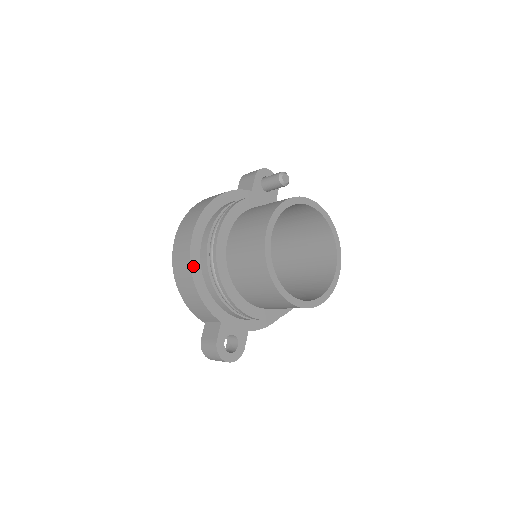
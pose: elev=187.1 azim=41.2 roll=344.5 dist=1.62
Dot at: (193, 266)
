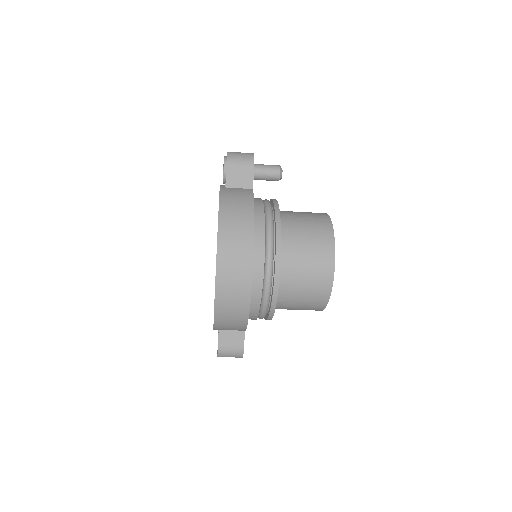
Dot at: occluded
